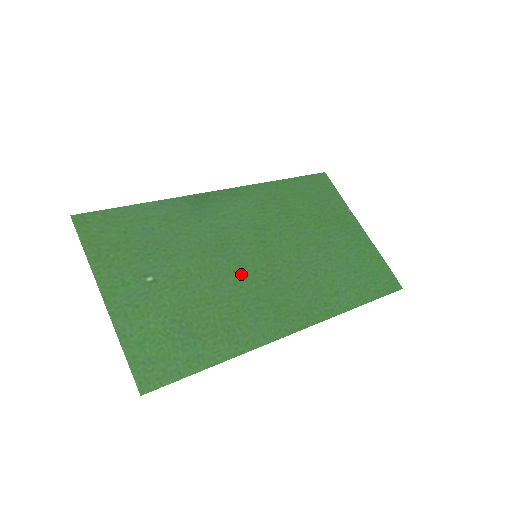
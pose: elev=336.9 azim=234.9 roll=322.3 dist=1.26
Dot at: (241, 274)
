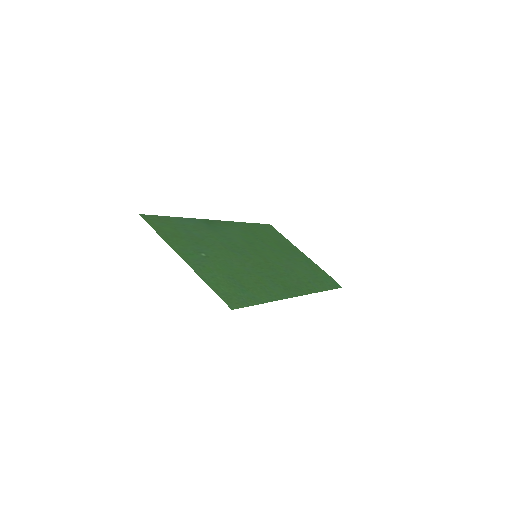
Dot at: (253, 263)
